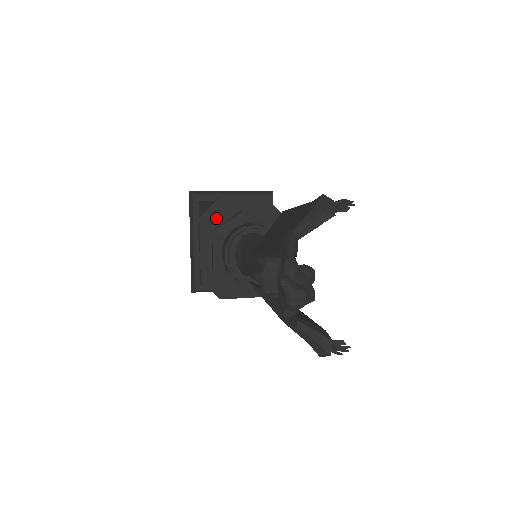
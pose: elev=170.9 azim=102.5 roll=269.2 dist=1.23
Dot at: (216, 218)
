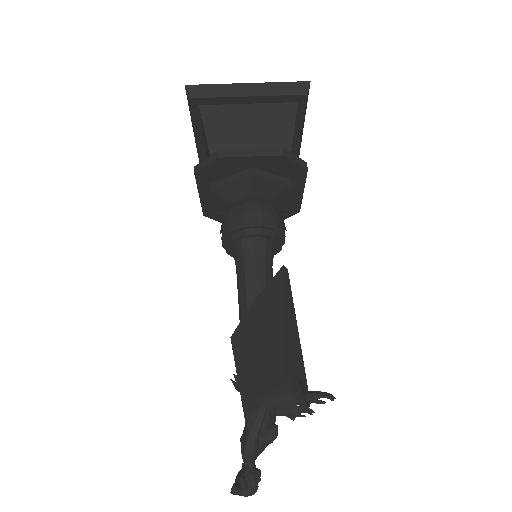
Dot at: (216, 174)
